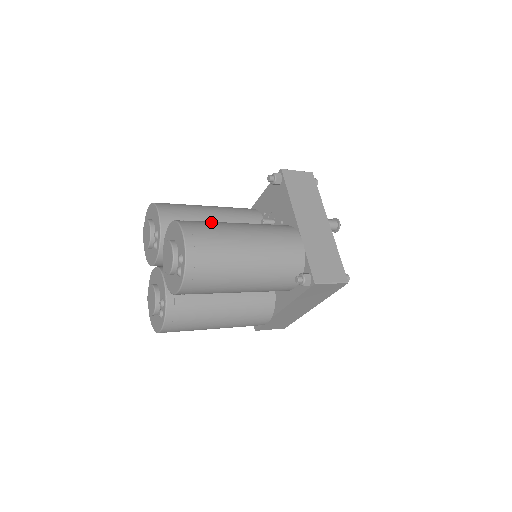
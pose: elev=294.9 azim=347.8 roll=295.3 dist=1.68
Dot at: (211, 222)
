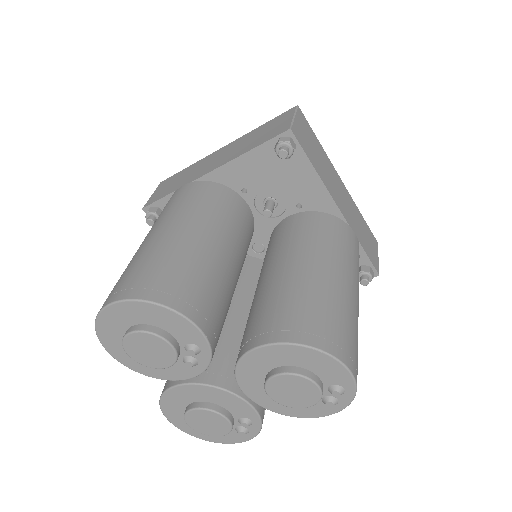
Dot at: (315, 300)
